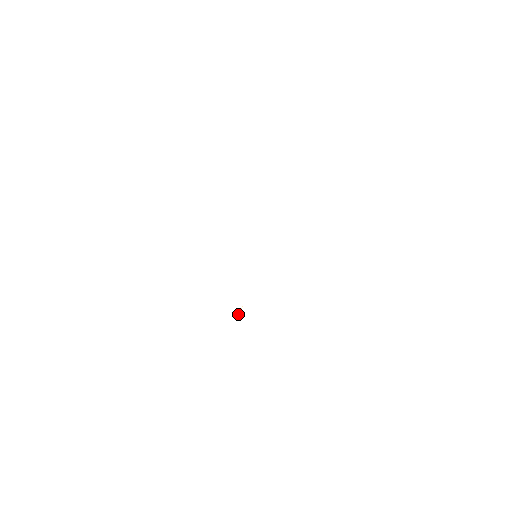
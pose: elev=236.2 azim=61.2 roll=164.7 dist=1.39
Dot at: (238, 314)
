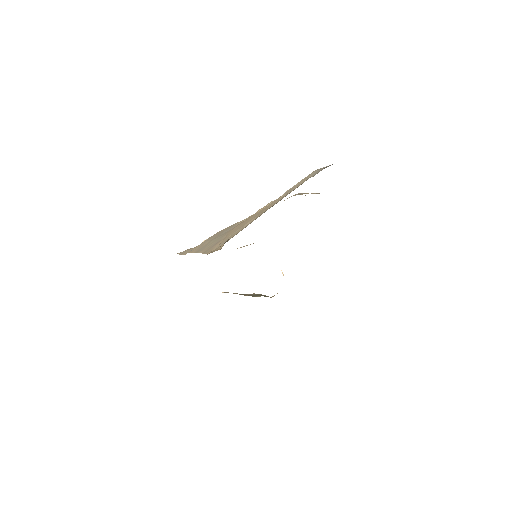
Dot at: occluded
